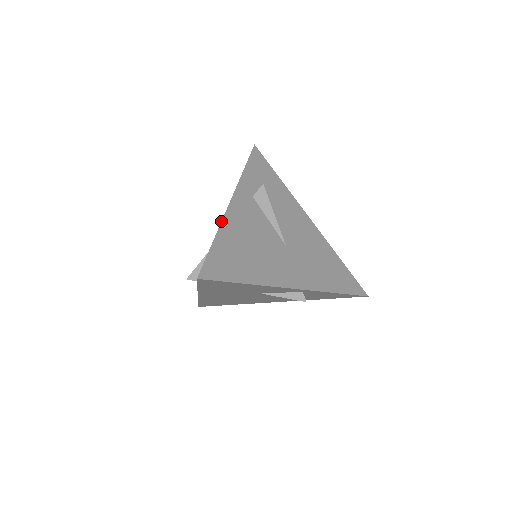
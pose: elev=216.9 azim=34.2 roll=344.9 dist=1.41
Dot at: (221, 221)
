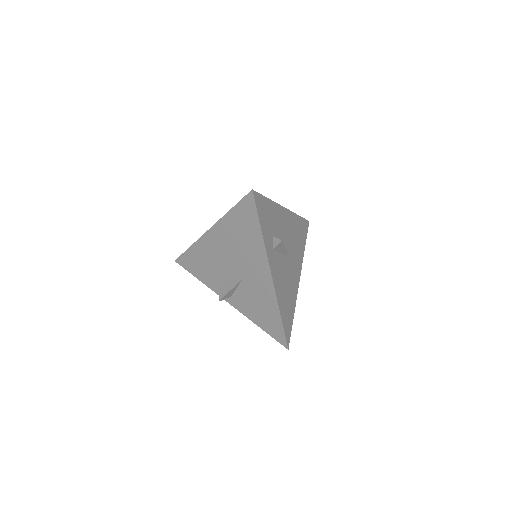
Dot at: (277, 300)
